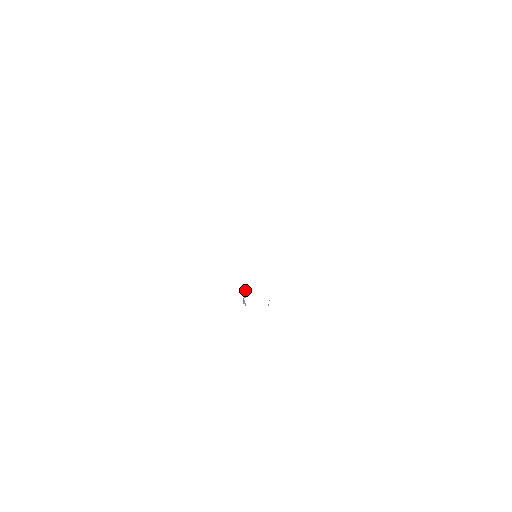
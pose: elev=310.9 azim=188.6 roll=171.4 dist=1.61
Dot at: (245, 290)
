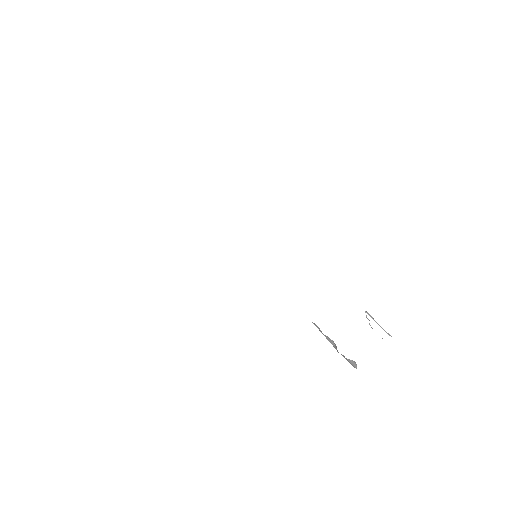
Dot at: occluded
